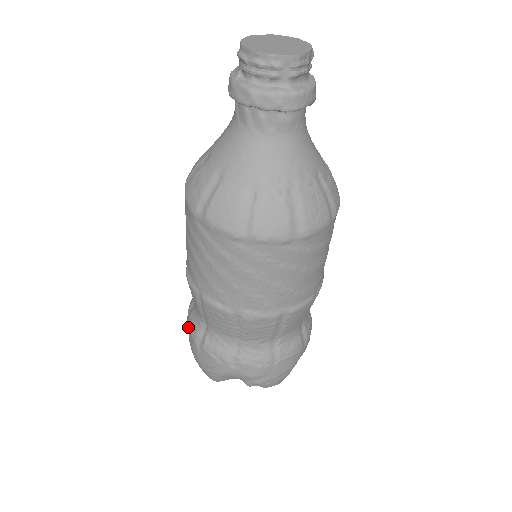
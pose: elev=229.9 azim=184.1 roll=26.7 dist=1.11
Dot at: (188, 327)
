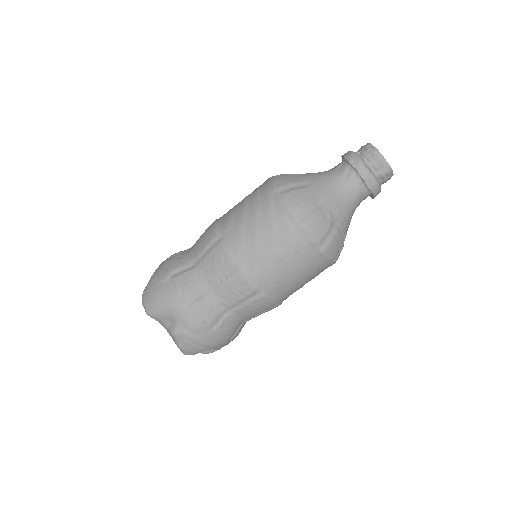
Dot at: (168, 262)
